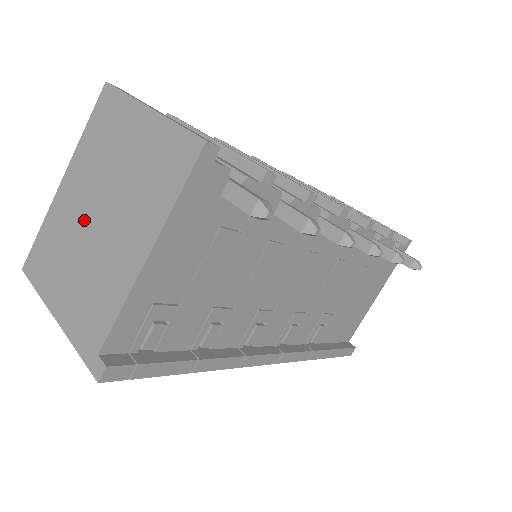
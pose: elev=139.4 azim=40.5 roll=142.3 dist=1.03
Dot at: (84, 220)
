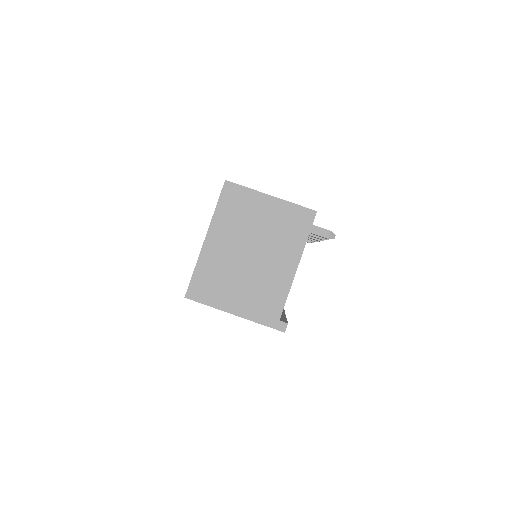
Dot at: (239, 258)
